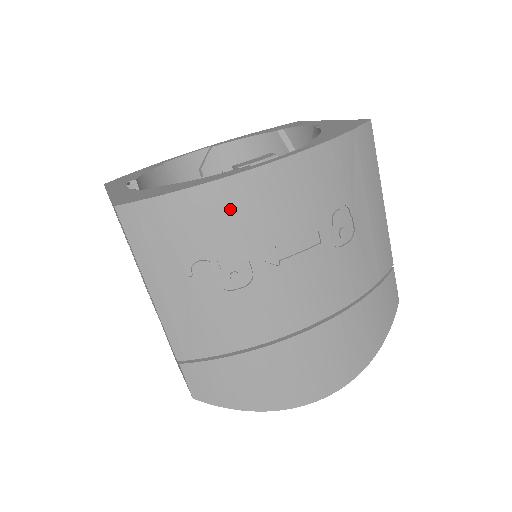
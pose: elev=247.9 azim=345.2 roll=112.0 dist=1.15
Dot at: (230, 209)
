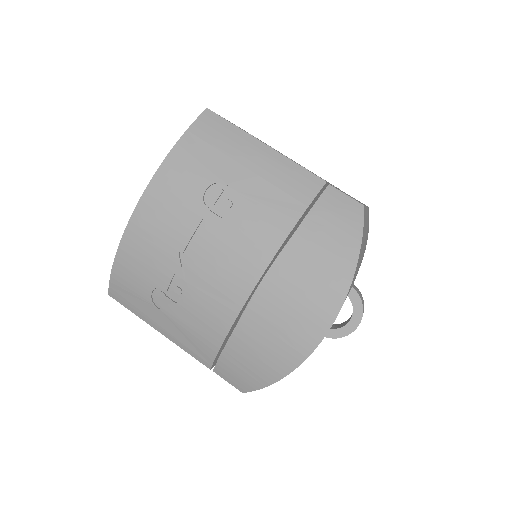
Dot at: (139, 252)
